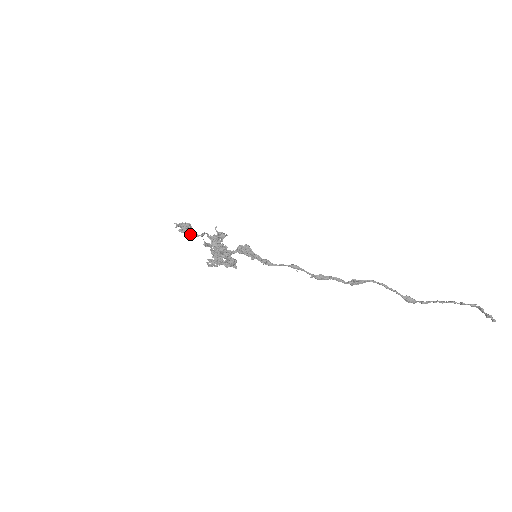
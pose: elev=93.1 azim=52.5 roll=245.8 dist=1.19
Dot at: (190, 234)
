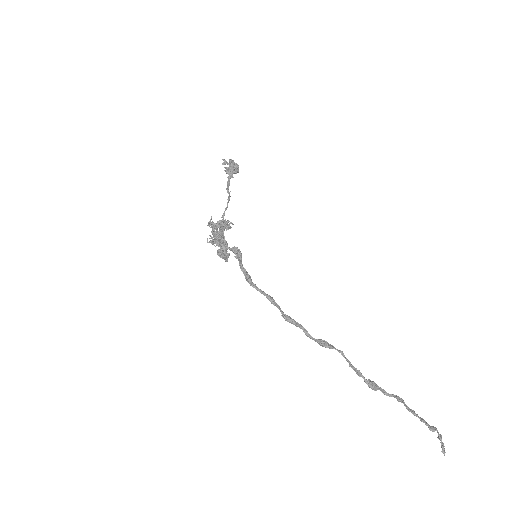
Dot at: (227, 183)
